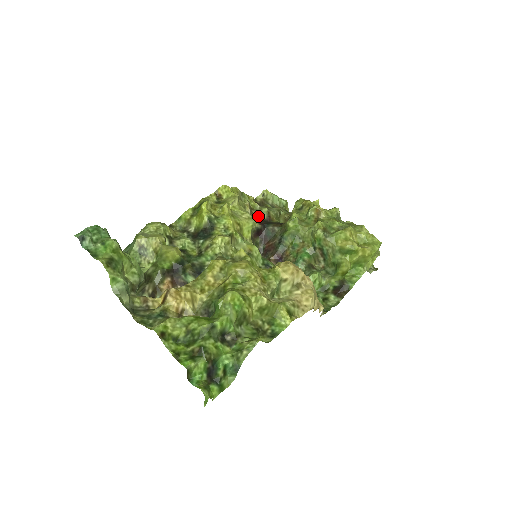
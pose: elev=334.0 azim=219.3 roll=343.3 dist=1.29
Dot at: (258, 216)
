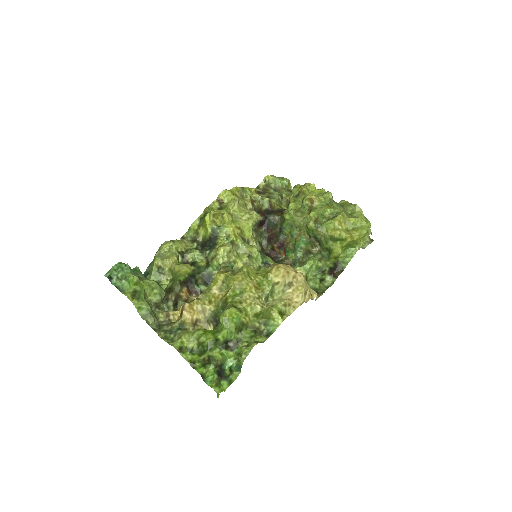
Dot at: (260, 207)
